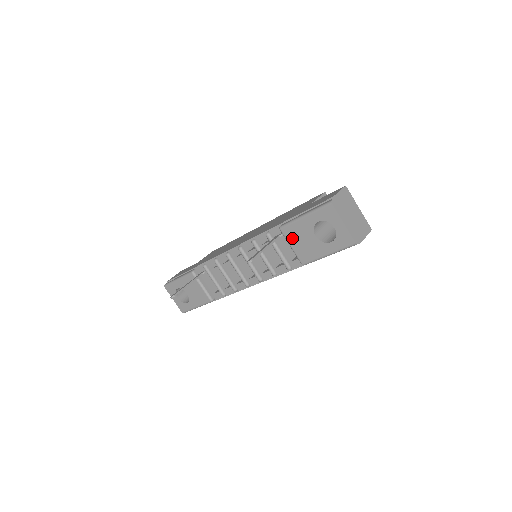
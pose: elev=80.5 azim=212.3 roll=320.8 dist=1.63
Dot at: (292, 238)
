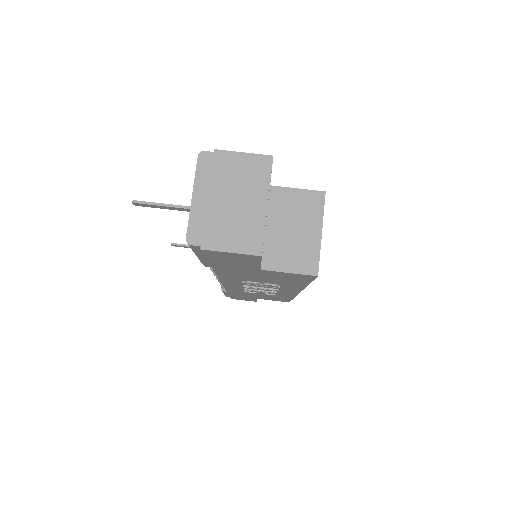
Dot at: occluded
